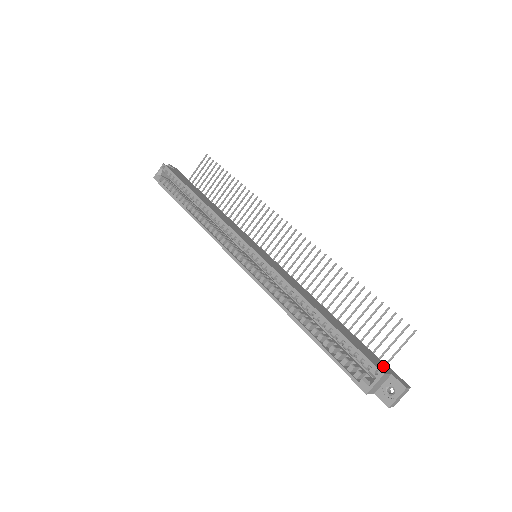
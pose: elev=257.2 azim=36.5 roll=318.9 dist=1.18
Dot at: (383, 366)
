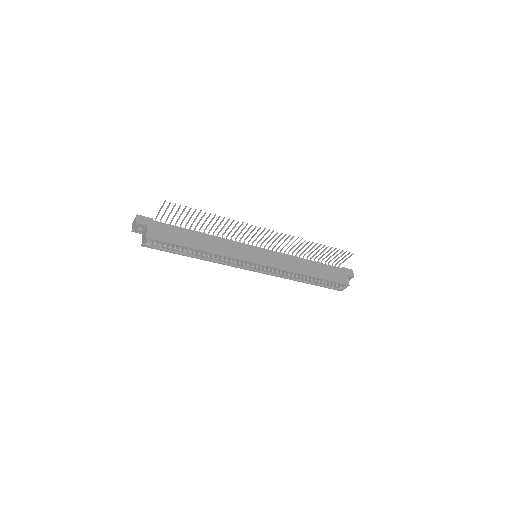
Dot at: (343, 275)
